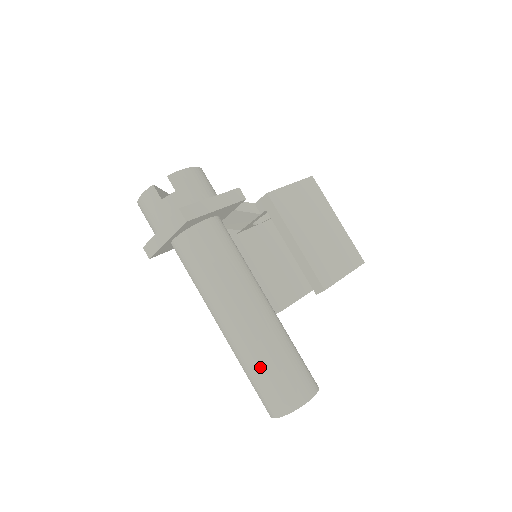
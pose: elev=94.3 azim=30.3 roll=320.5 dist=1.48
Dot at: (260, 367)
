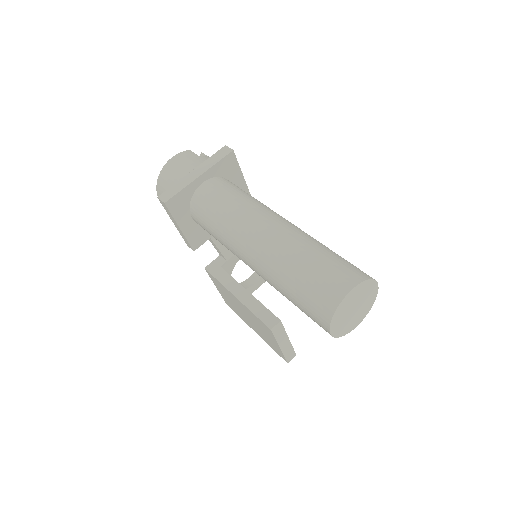
Dot at: (317, 248)
